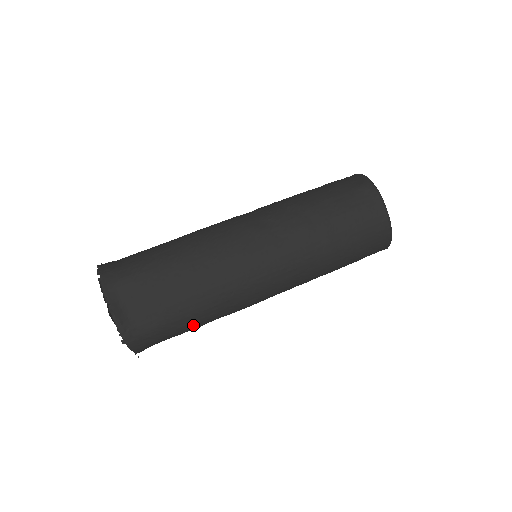
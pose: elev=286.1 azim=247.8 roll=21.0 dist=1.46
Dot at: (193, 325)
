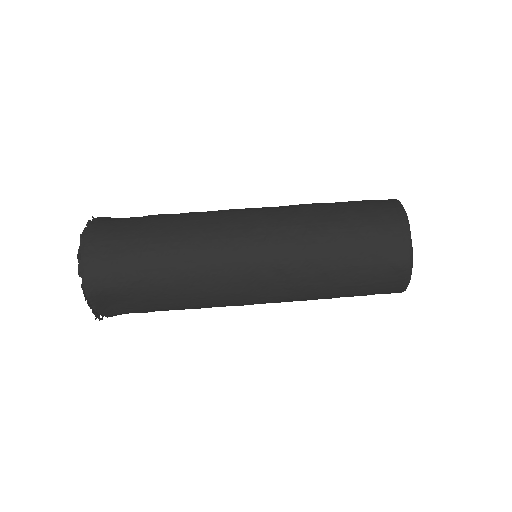
Dot at: occluded
